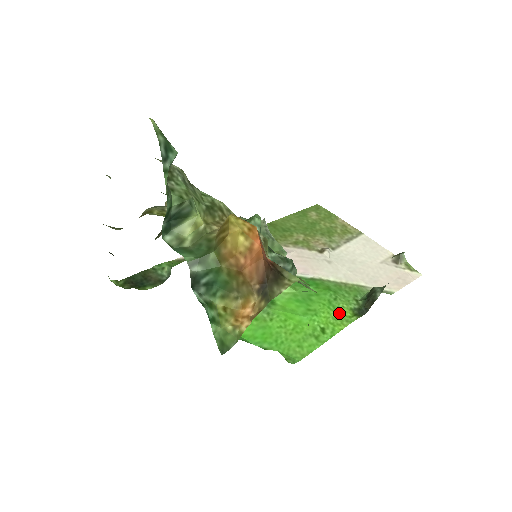
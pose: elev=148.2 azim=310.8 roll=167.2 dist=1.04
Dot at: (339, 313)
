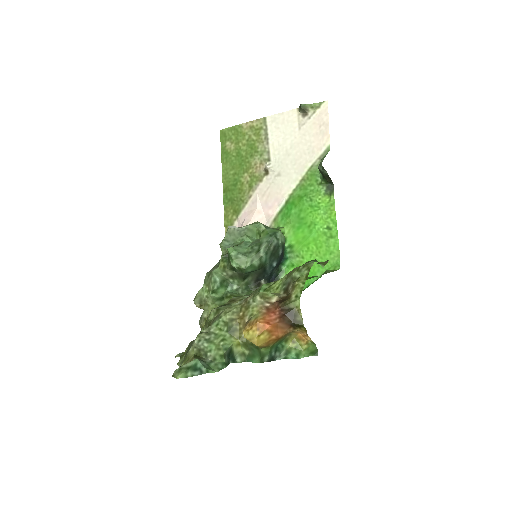
Dot at: (323, 206)
